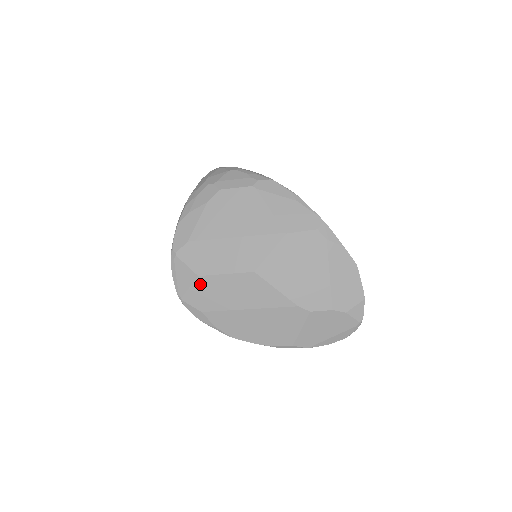
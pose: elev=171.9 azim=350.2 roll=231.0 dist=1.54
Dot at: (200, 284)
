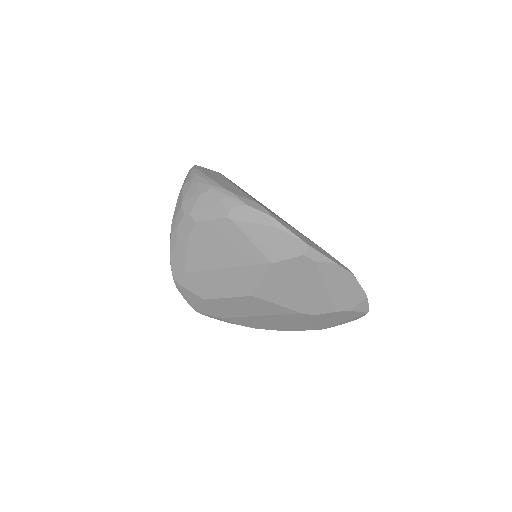
Dot at: (208, 304)
